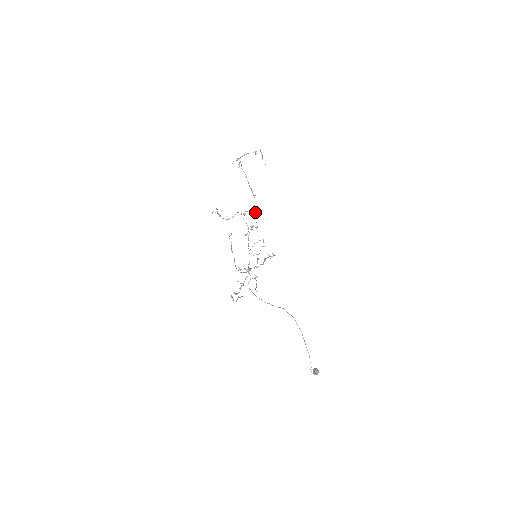
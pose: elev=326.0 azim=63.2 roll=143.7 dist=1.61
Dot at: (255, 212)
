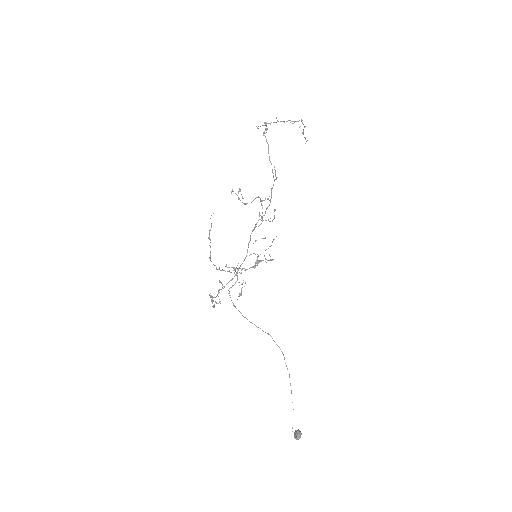
Dot at: occluded
